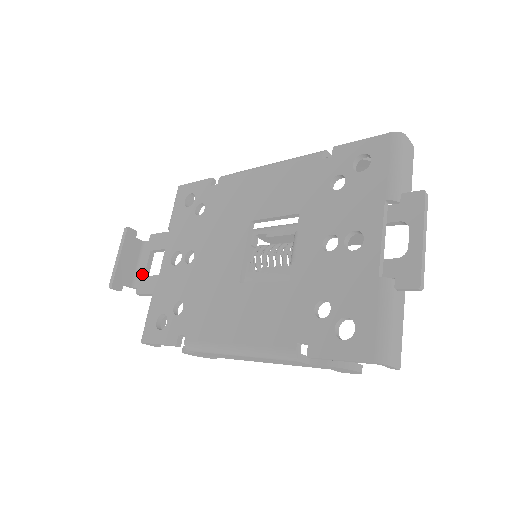
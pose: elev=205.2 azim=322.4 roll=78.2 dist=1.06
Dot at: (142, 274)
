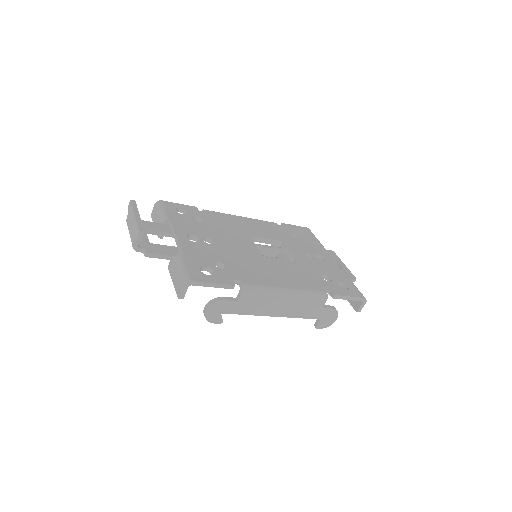
Dot at: (146, 241)
